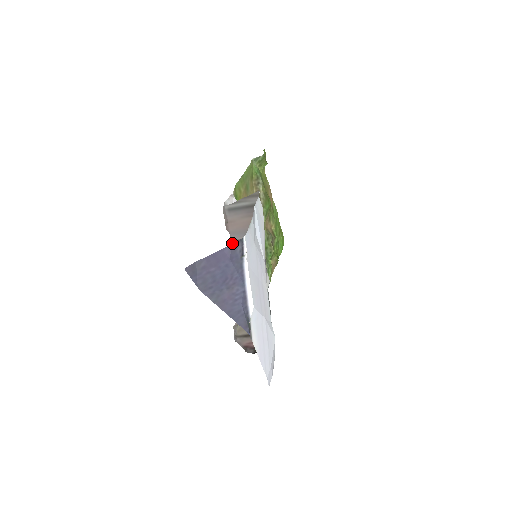
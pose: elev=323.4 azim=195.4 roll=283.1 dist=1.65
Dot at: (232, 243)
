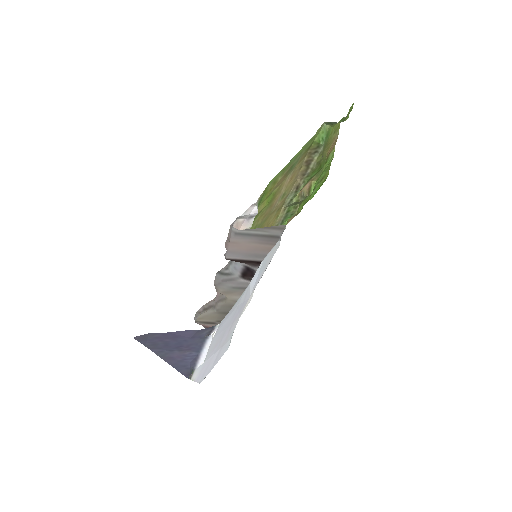
Dot at: (226, 257)
